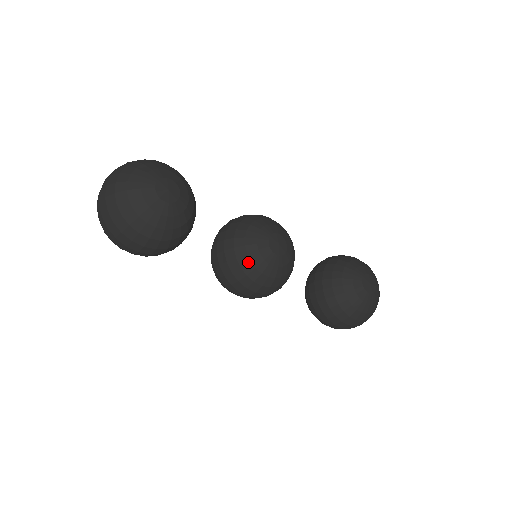
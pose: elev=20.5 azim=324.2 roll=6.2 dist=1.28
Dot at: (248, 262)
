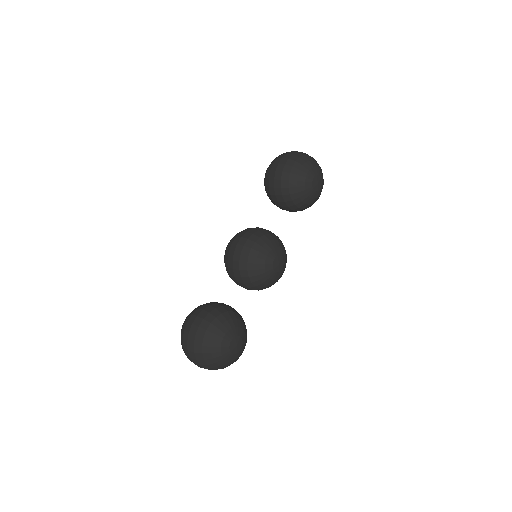
Dot at: occluded
